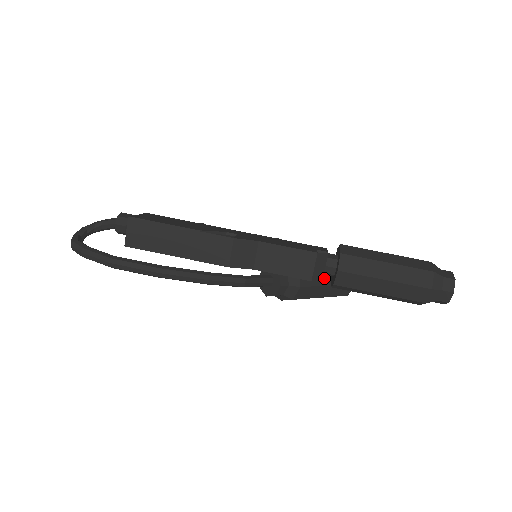
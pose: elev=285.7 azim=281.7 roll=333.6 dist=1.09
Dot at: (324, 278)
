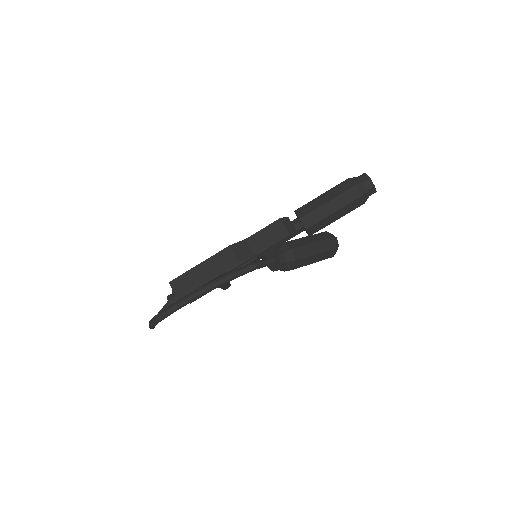
Dot at: (307, 241)
